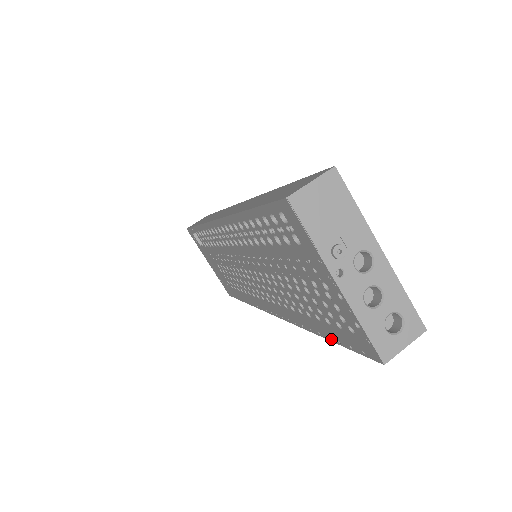
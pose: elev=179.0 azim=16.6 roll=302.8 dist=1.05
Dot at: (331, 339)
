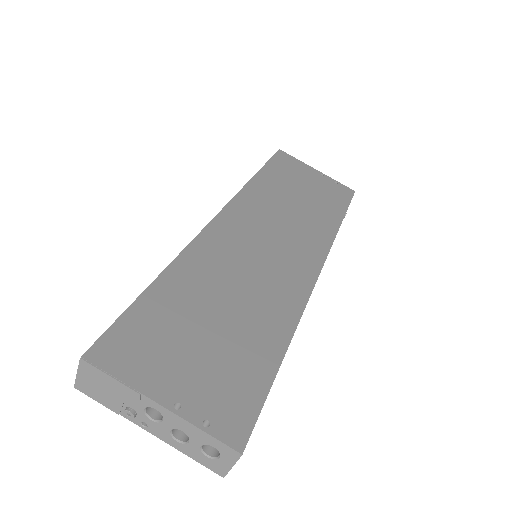
Dot at: occluded
